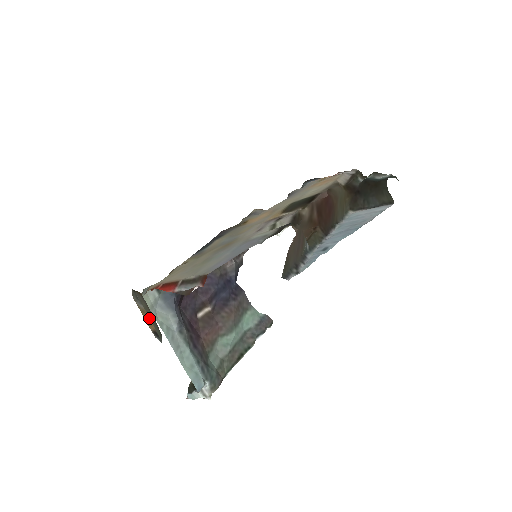
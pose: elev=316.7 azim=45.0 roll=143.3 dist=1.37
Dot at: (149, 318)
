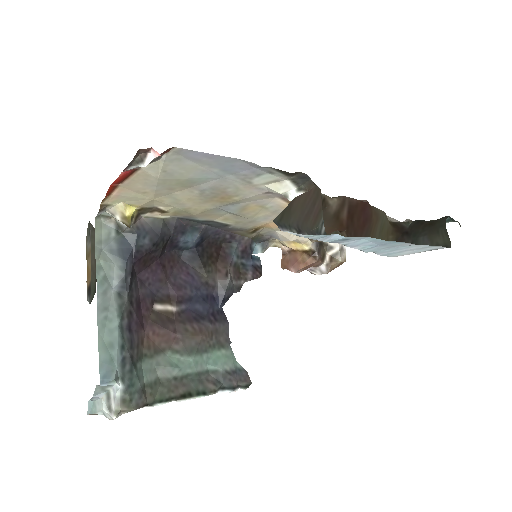
Dot at: (90, 262)
